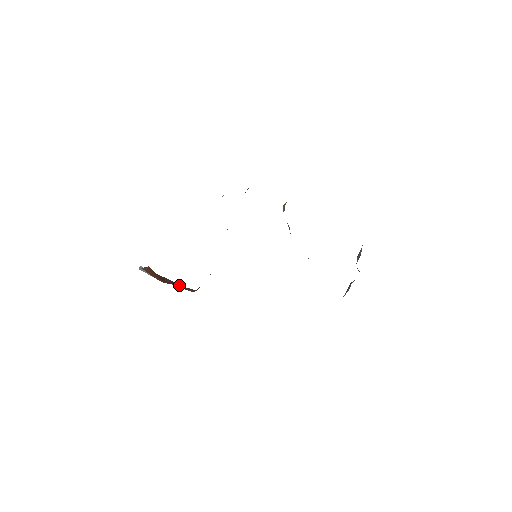
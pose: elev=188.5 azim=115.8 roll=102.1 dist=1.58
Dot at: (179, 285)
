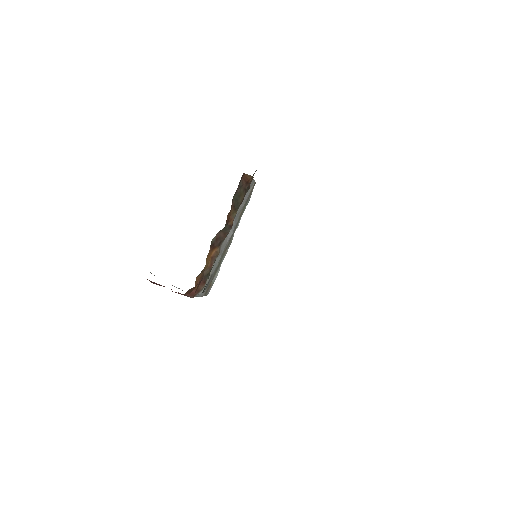
Dot at: occluded
